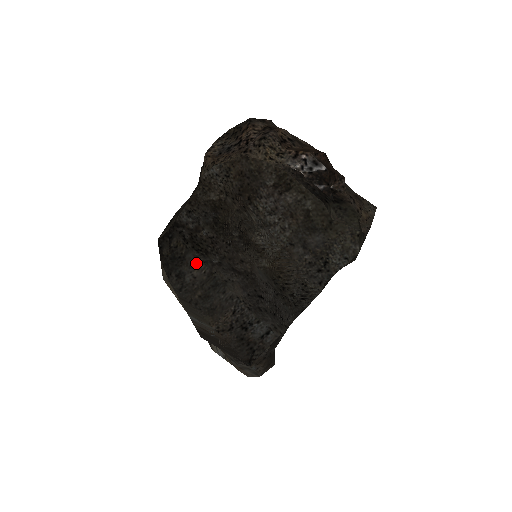
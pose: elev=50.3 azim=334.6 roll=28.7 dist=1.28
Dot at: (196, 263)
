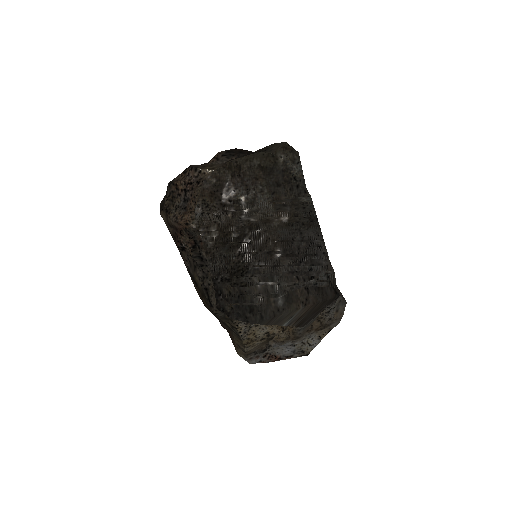
Dot at: (250, 284)
